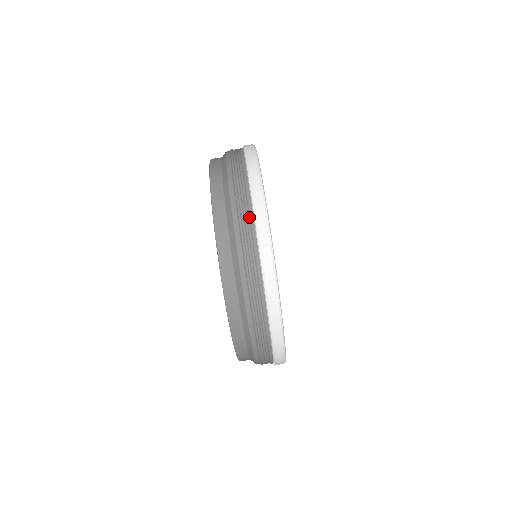
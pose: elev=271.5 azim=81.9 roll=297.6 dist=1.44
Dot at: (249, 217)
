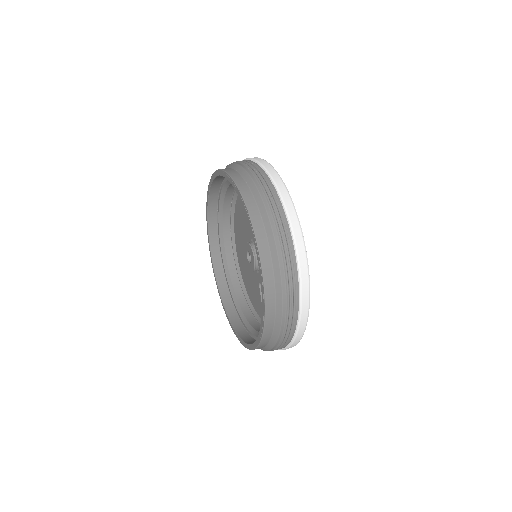
Dot at: (272, 190)
